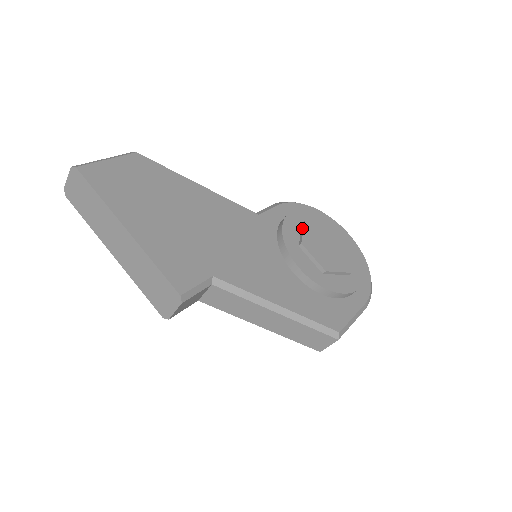
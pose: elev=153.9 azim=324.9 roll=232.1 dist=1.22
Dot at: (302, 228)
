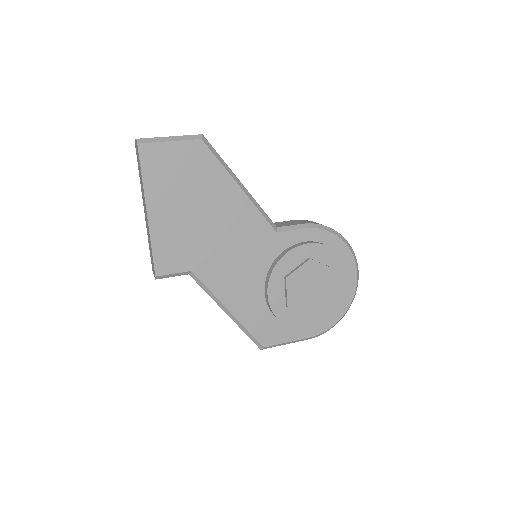
Dot at: (302, 263)
